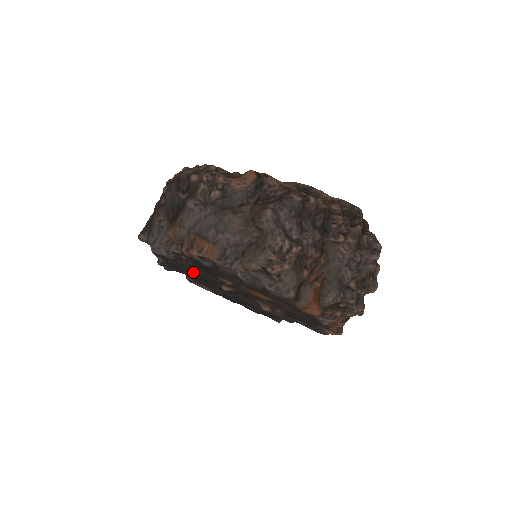
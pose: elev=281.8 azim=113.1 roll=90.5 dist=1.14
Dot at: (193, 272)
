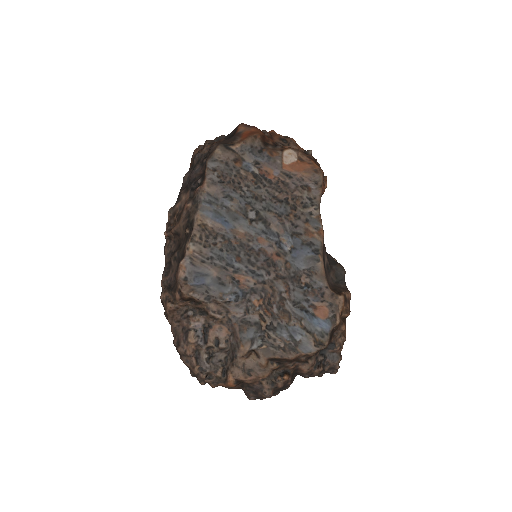
Dot at: occluded
